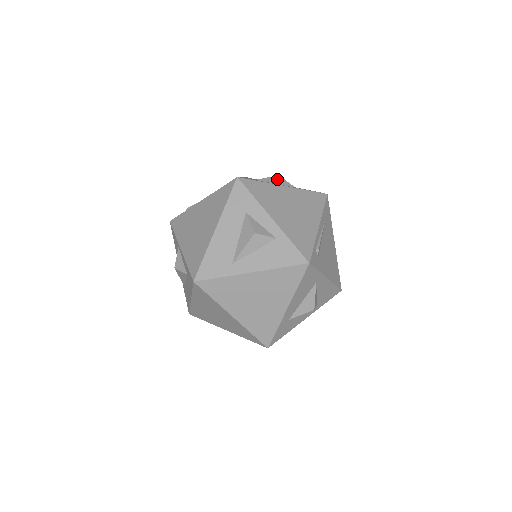
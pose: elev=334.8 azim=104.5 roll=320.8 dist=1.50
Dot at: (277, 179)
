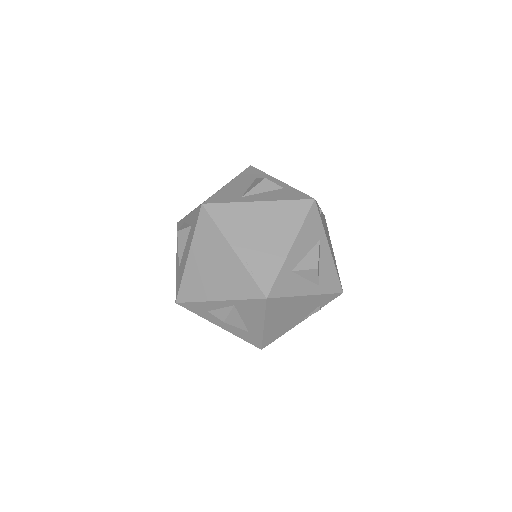
Dot at: occluded
